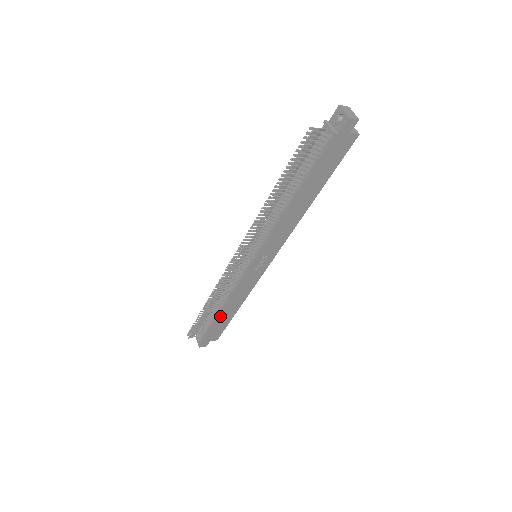
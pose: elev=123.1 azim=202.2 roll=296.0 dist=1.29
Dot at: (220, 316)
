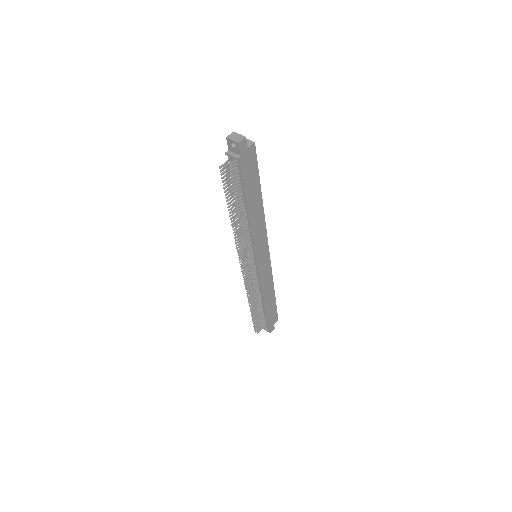
Dot at: (266, 306)
